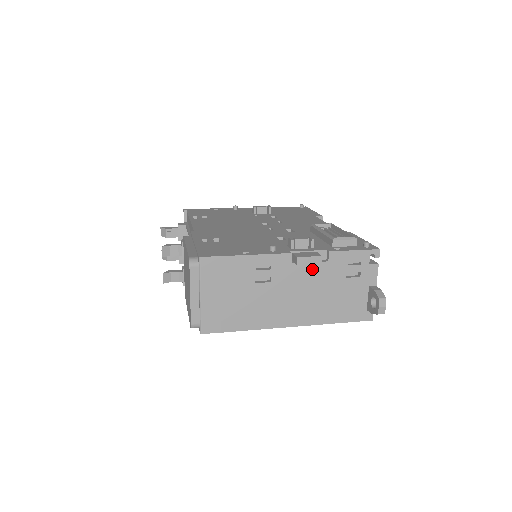
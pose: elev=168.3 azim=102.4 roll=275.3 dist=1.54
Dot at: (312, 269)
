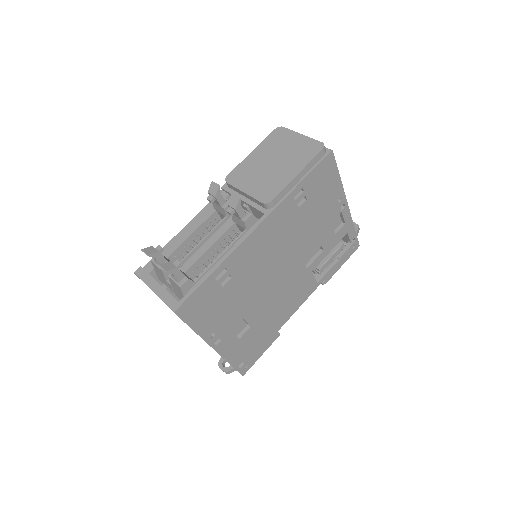
Dot at: occluded
